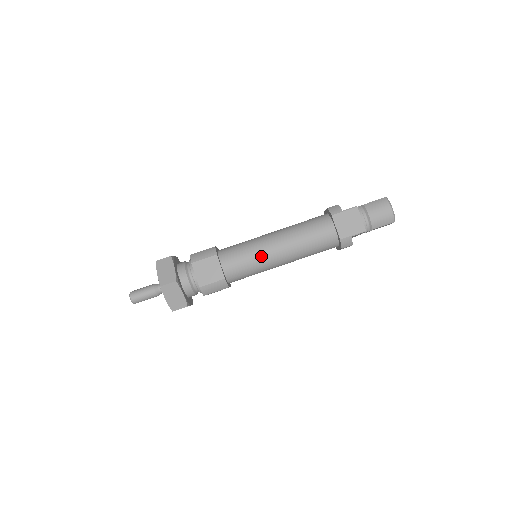
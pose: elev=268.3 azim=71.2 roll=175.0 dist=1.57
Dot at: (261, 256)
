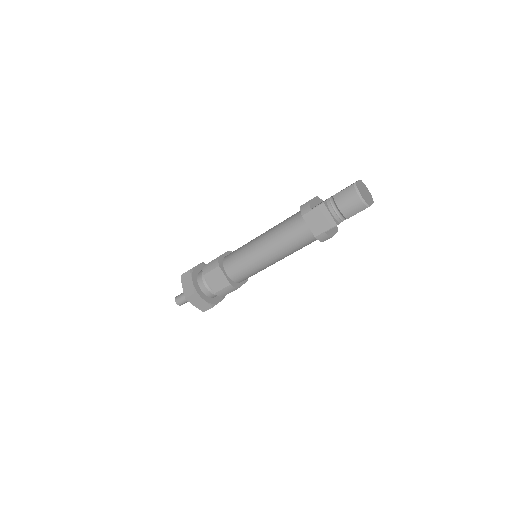
Dot at: (254, 261)
